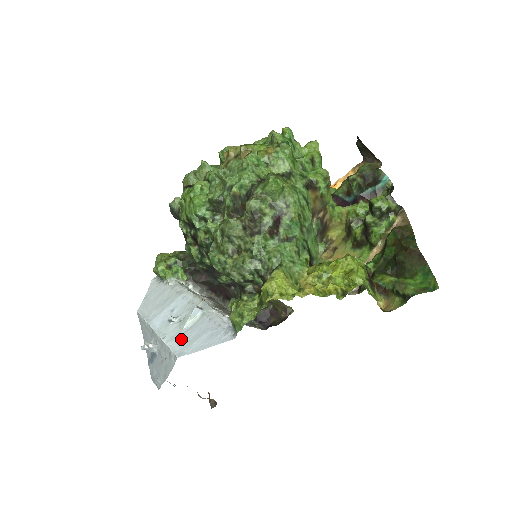
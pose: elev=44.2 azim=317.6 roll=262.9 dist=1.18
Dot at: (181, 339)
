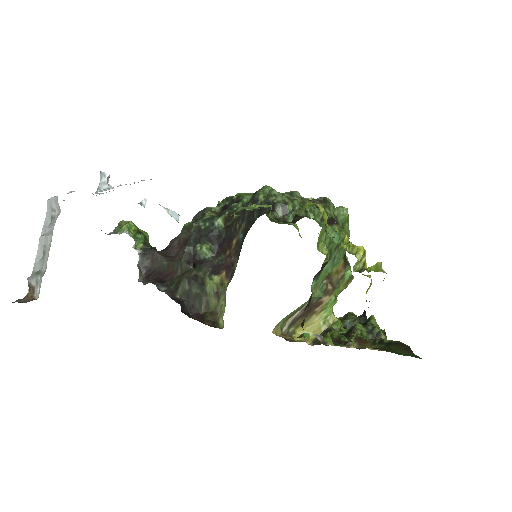
Dot at: occluded
